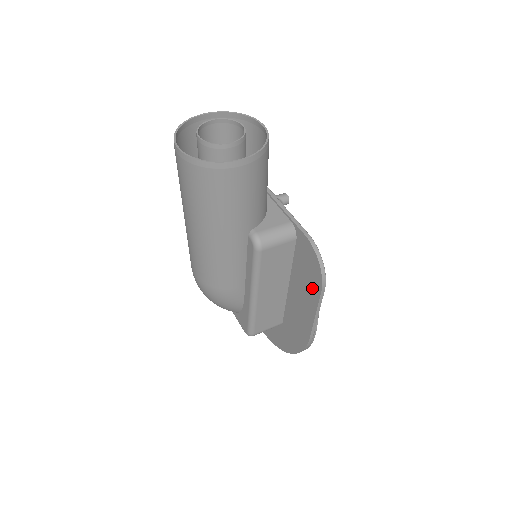
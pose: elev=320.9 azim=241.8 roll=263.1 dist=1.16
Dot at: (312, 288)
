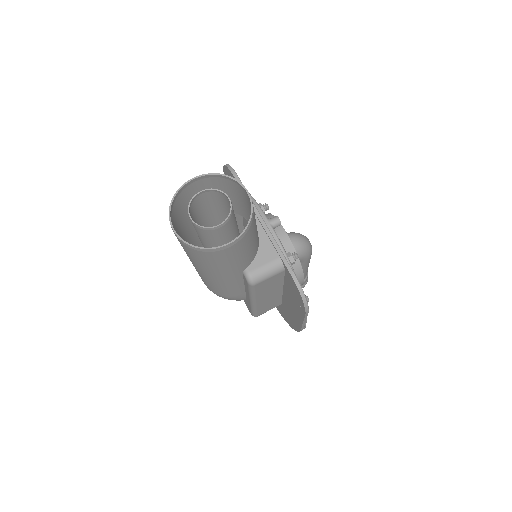
Dot at: (299, 307)
